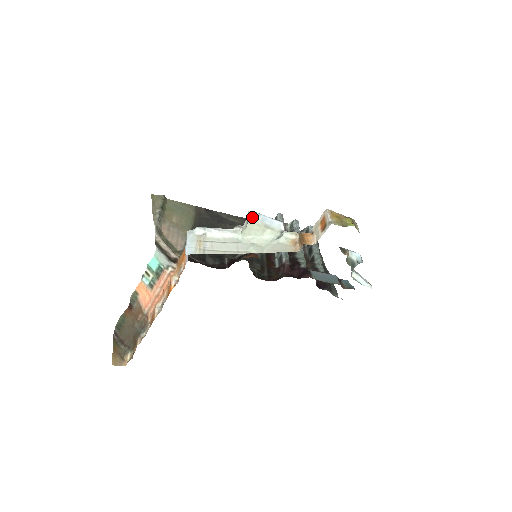
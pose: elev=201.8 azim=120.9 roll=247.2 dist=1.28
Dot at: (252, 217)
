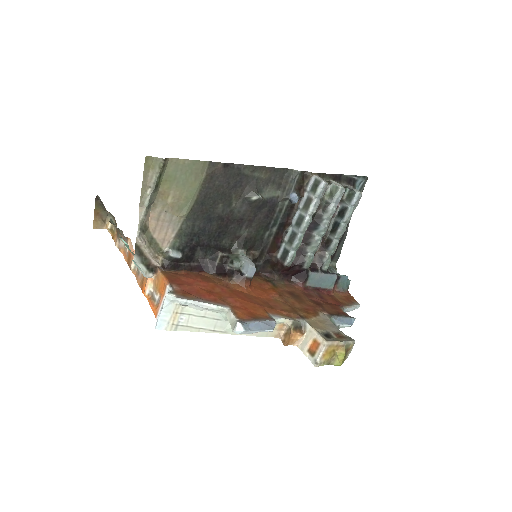
Dot at: (237, 333)
